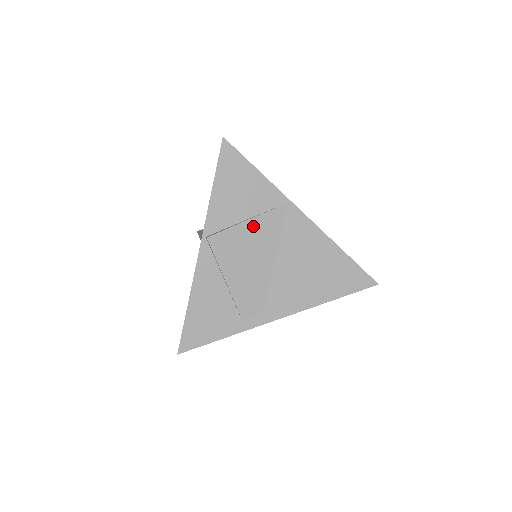
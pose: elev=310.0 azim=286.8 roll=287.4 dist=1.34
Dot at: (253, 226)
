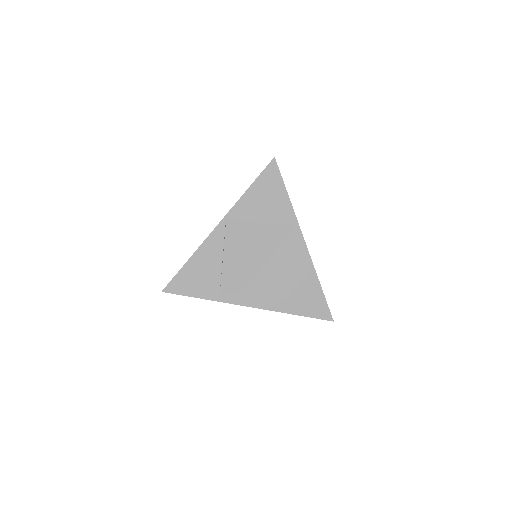
Dot at: (263, 229)
